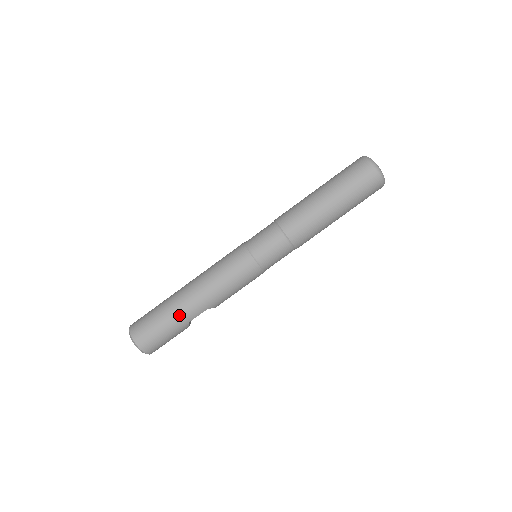
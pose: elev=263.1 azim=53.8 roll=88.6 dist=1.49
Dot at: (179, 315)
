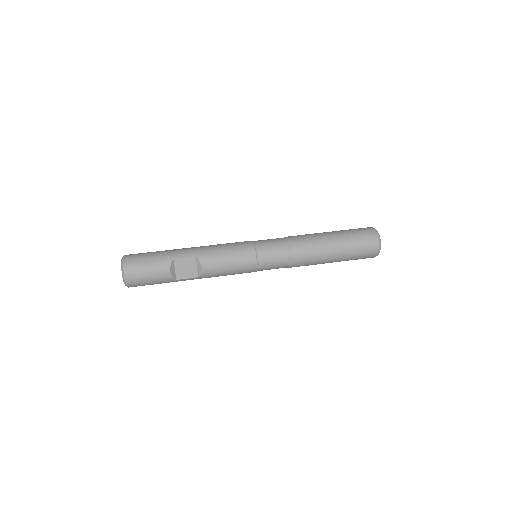
Dot at: (172, 251)
